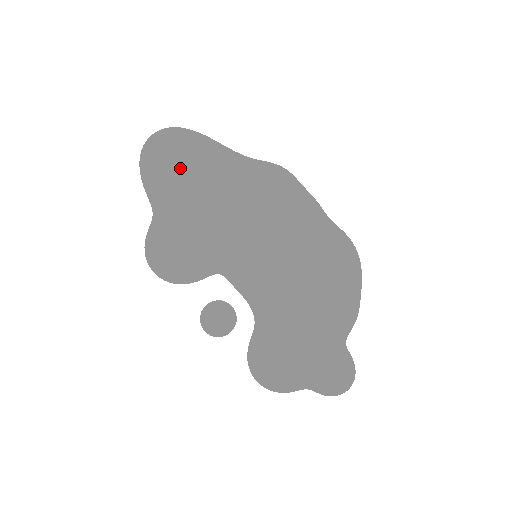
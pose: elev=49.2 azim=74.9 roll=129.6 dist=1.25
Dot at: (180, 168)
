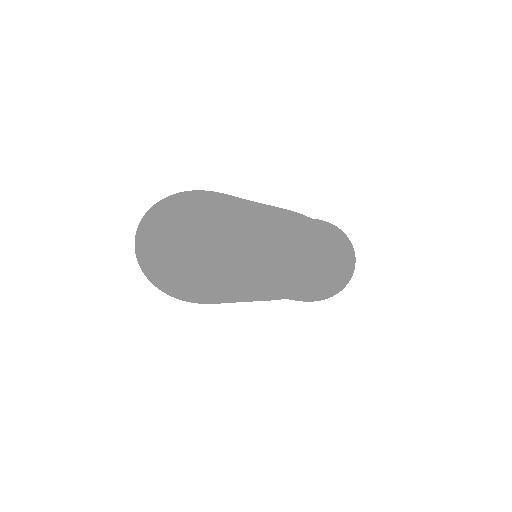
Dot at: occluded
